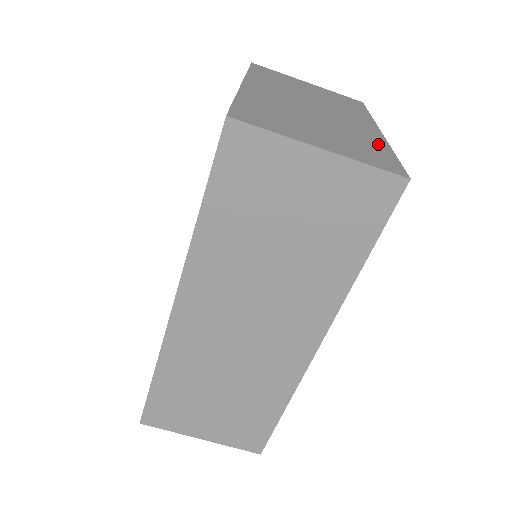
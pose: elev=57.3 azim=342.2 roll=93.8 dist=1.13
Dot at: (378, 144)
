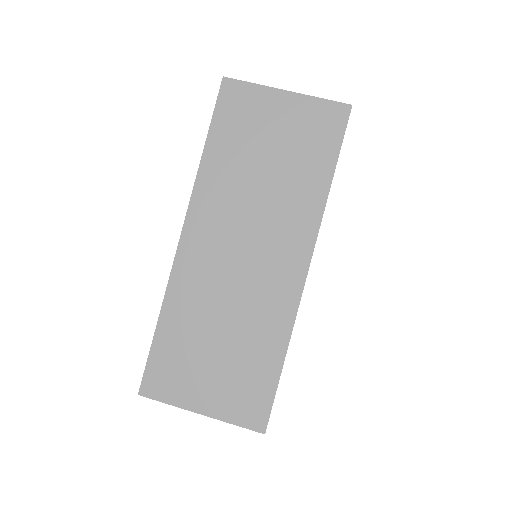
Dot at: occluded
